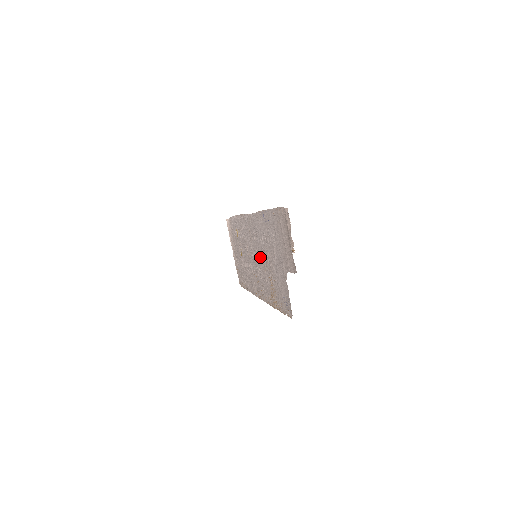
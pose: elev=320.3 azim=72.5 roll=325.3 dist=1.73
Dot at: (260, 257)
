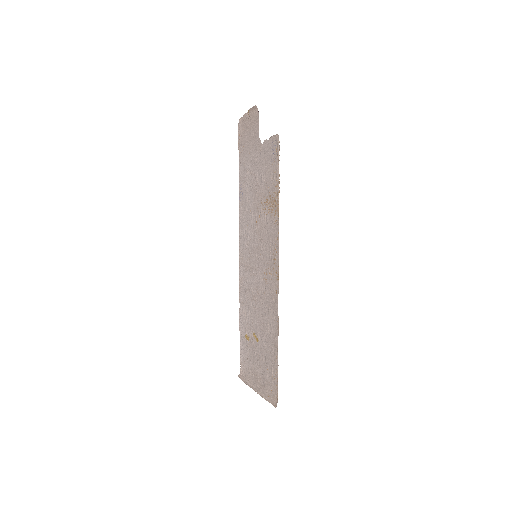
Dot at: (256, 235)
